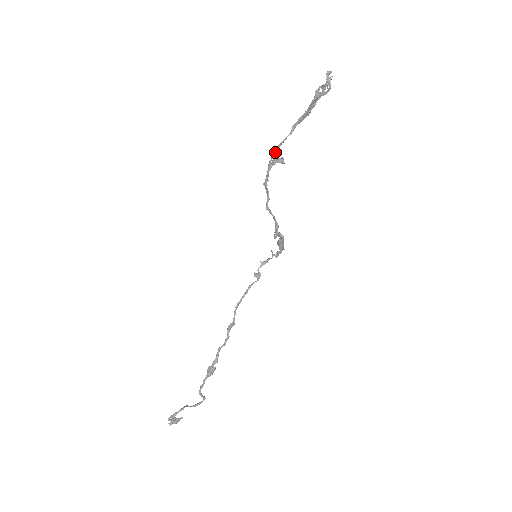
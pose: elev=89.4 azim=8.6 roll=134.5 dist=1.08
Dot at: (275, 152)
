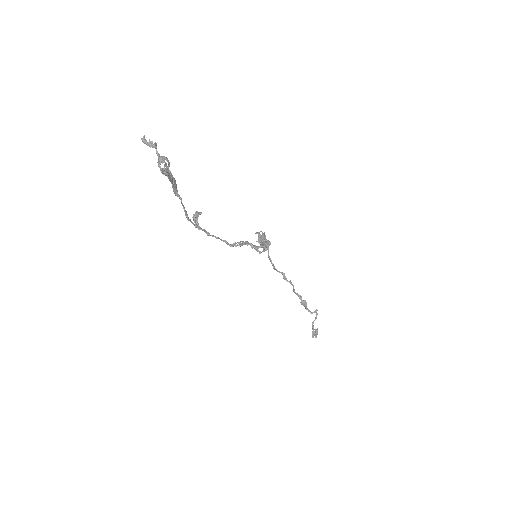
Dot at: (189, 220)
